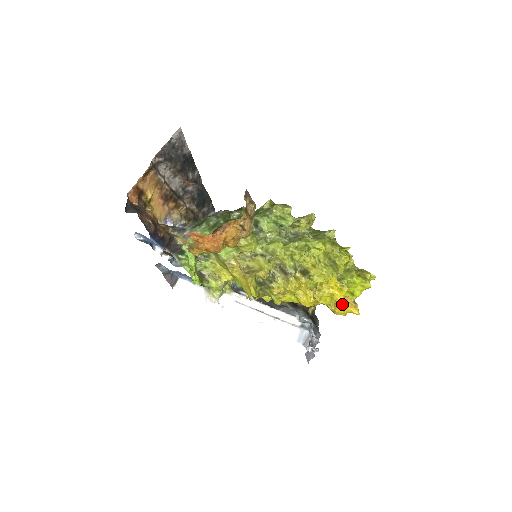
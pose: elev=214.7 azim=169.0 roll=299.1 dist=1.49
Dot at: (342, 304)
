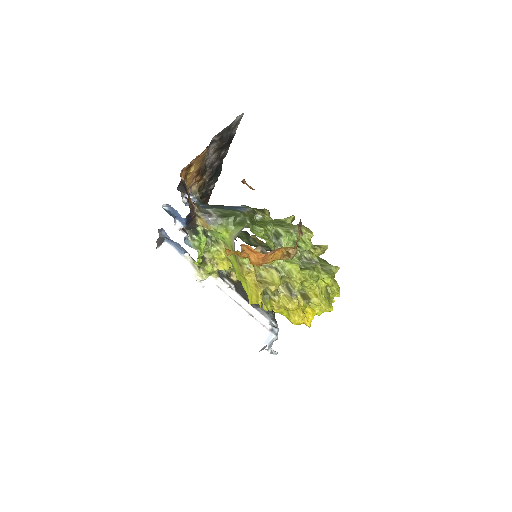
Dot at: (310, 322)
